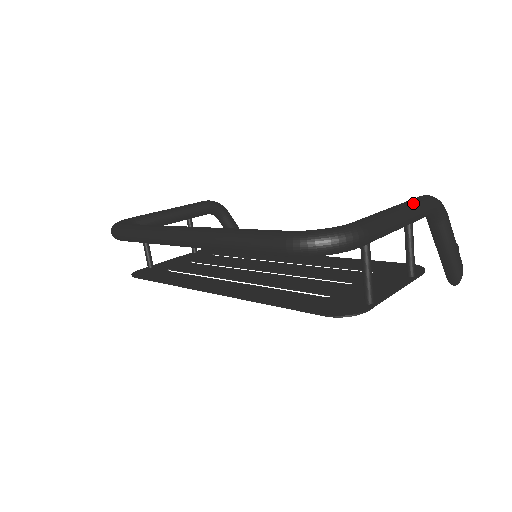
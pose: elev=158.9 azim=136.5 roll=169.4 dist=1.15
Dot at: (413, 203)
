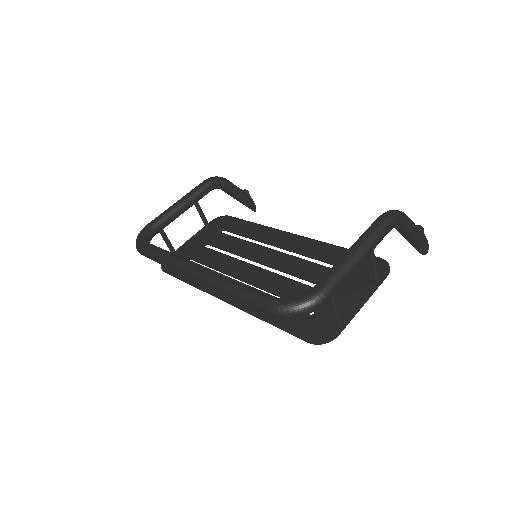
Dot at: (371, 236)
